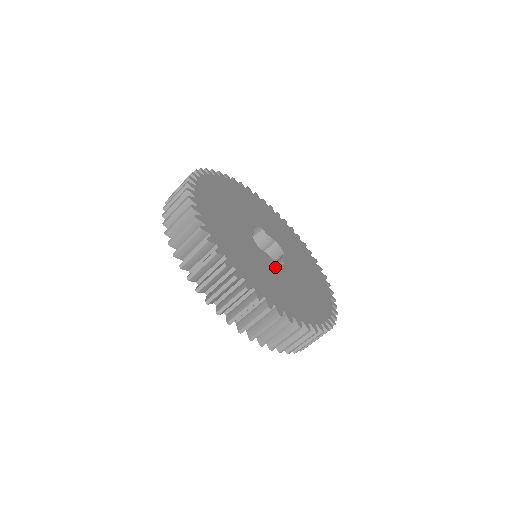
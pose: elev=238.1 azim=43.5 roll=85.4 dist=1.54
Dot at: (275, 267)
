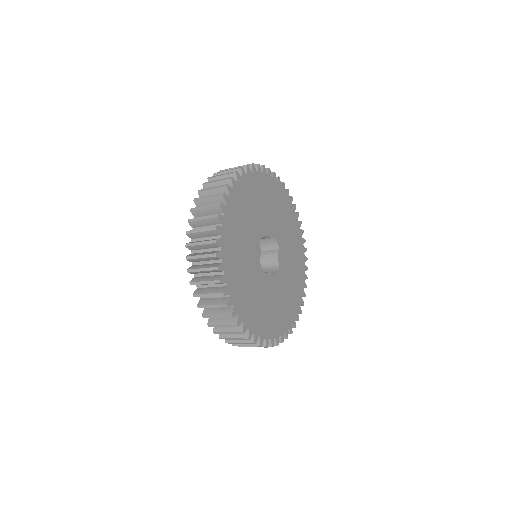
Dot at: (274, 284)
